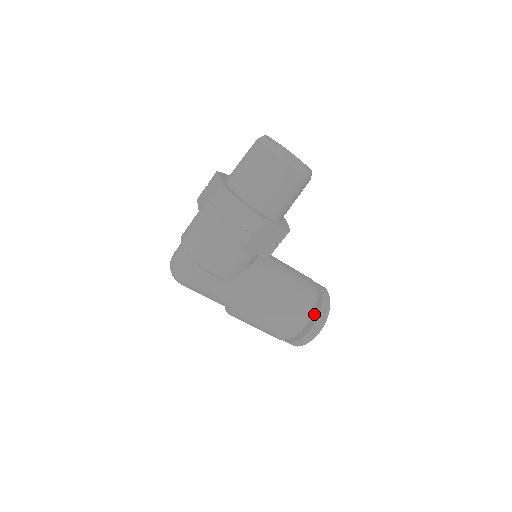
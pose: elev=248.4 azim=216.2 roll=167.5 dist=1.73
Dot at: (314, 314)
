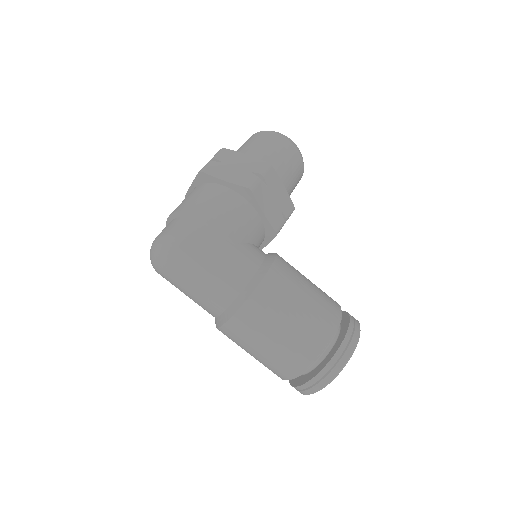
Dot at: (342, 325)
